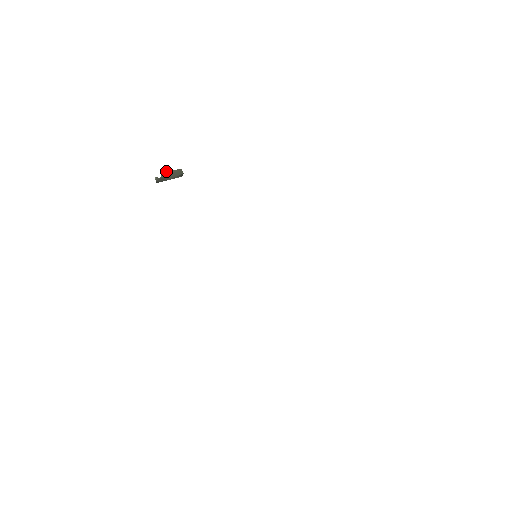
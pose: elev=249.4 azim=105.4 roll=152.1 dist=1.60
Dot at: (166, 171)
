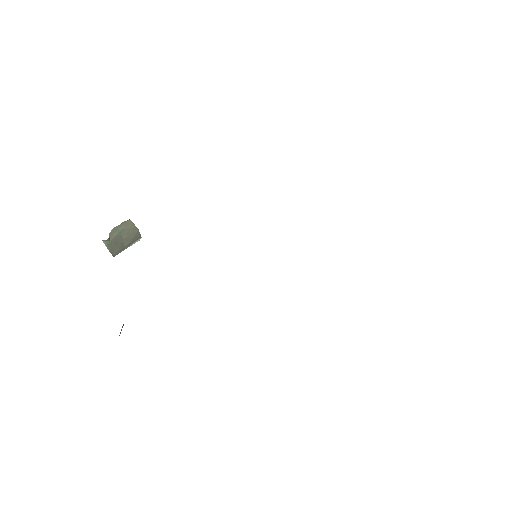
Dot at: (113, 228)
